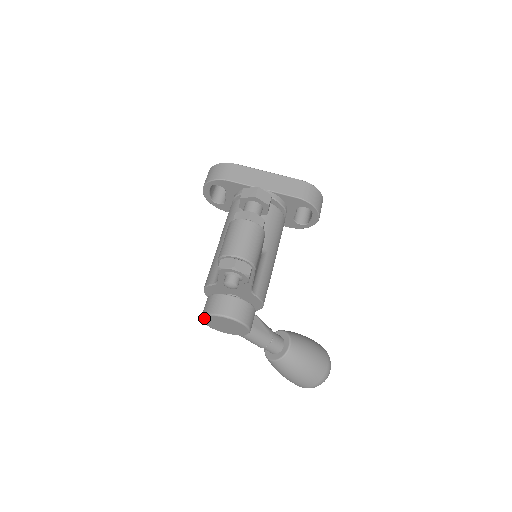
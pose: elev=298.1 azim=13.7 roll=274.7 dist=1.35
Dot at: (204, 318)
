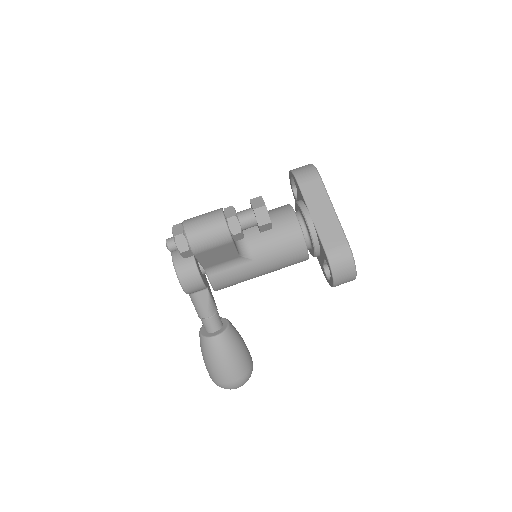
Dot at: occluded
